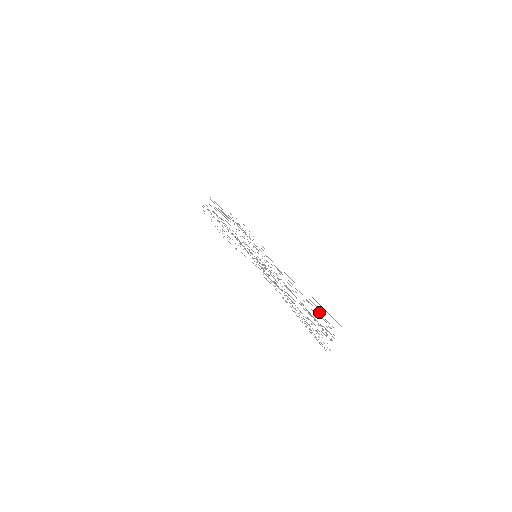
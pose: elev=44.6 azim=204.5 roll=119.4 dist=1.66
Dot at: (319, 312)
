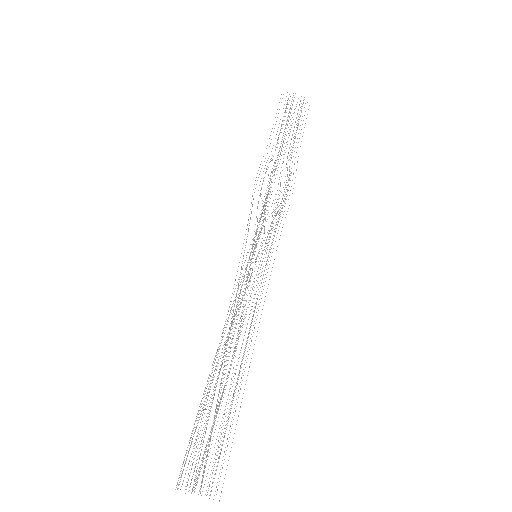
Dot at: occluded
